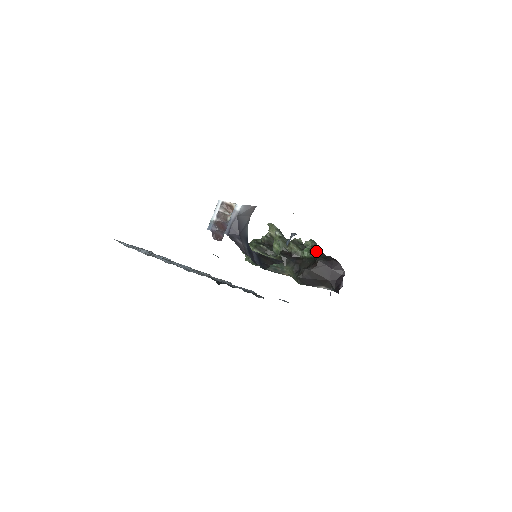
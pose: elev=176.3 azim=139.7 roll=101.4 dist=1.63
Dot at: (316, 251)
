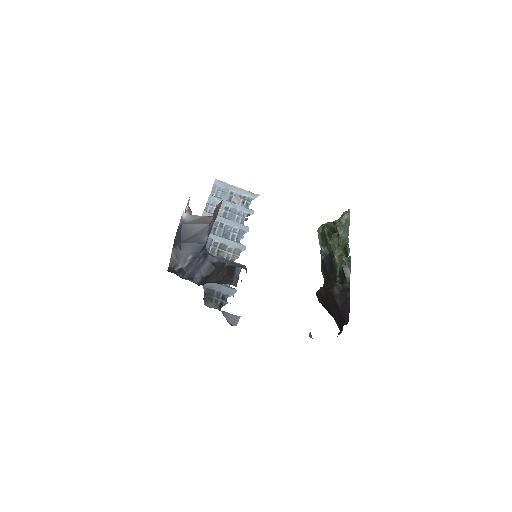
Dot at: (343, 275)
